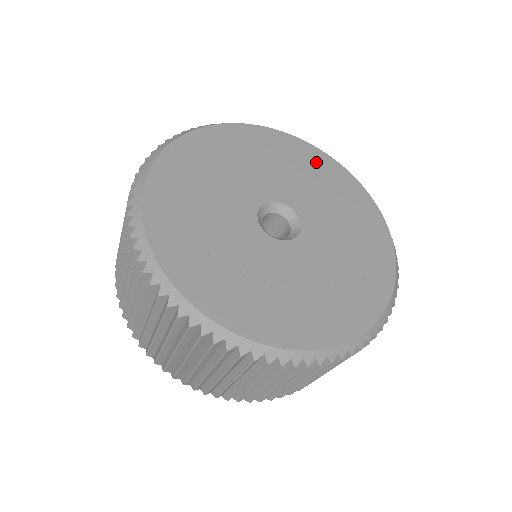
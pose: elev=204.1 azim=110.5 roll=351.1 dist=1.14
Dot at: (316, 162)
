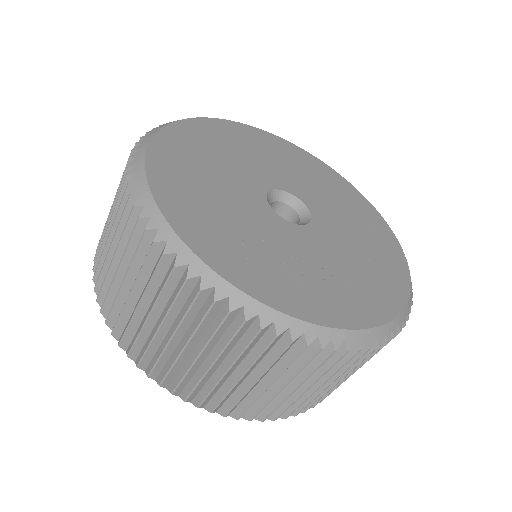
Dot at: (259, 139)
